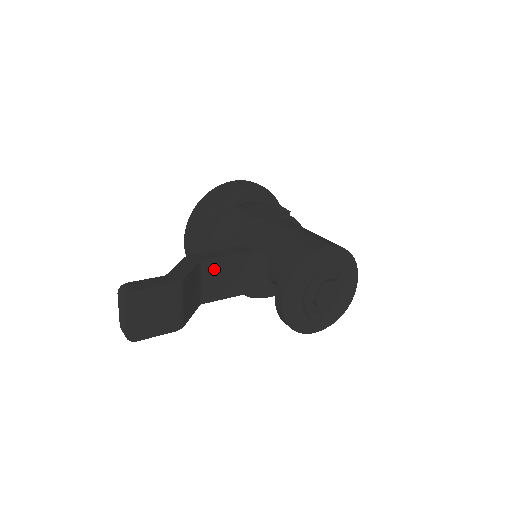
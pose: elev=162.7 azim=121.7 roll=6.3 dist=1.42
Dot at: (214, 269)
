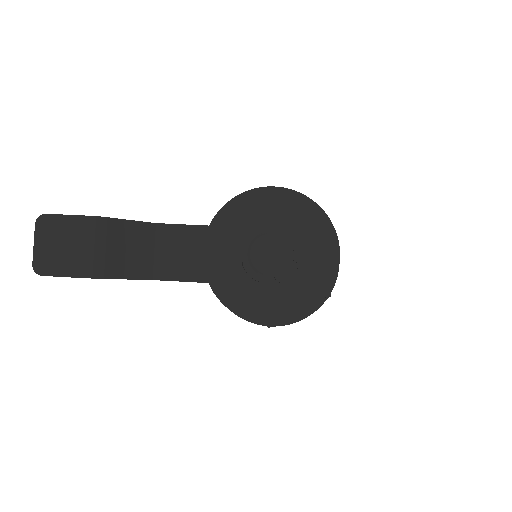
Dot at: (172, 238)
